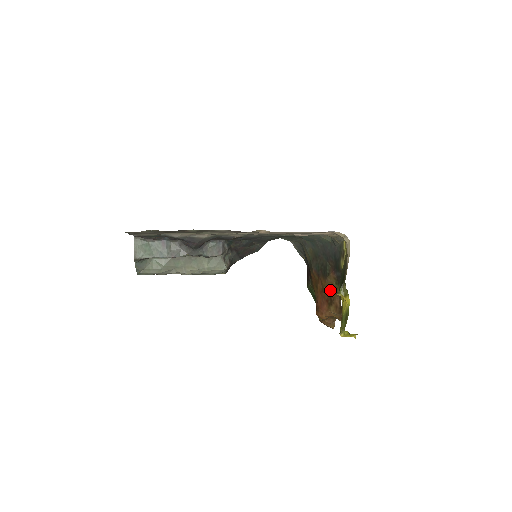
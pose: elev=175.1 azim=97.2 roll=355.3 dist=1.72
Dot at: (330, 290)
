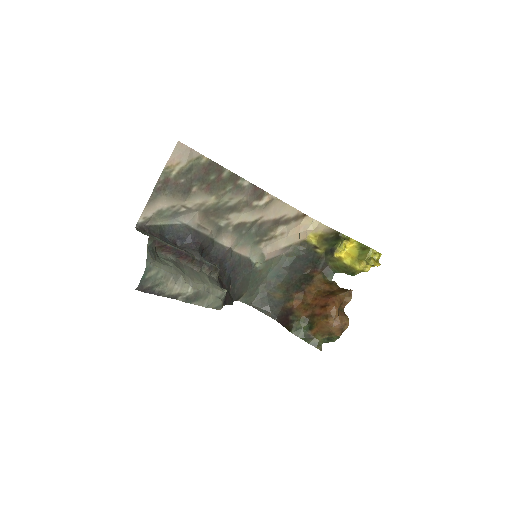
Dot at: (323, 288)
